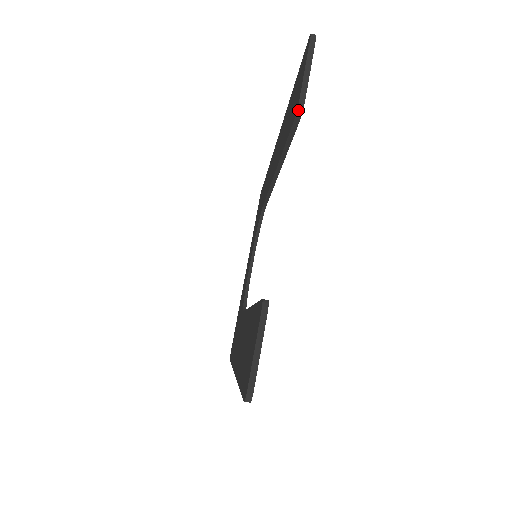
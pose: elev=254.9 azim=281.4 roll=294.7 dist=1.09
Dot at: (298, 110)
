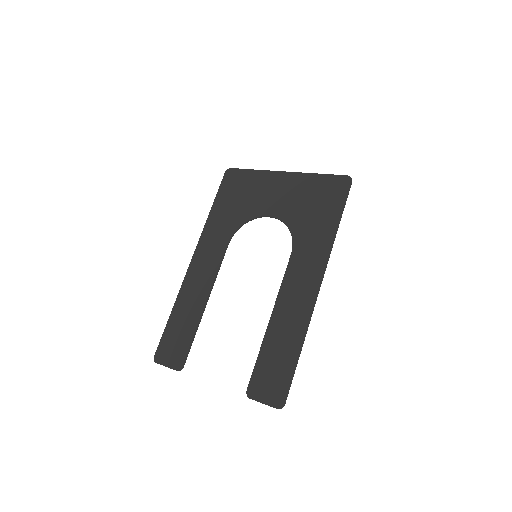
Dot at: (247, 395)
